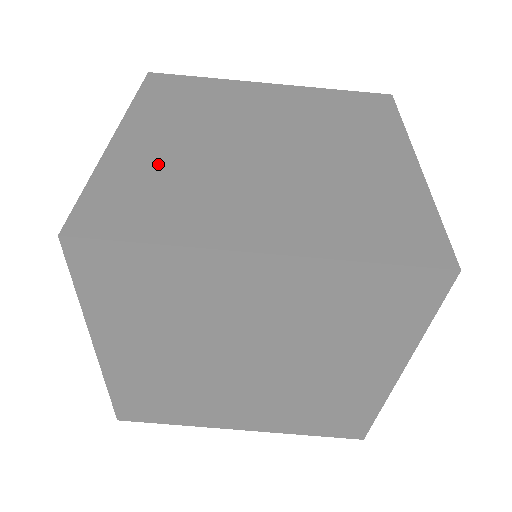
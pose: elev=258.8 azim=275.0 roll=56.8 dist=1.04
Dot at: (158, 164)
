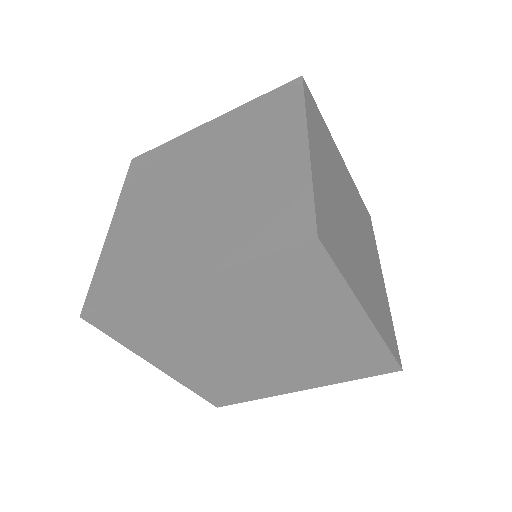
Dot at: (178, 317)
